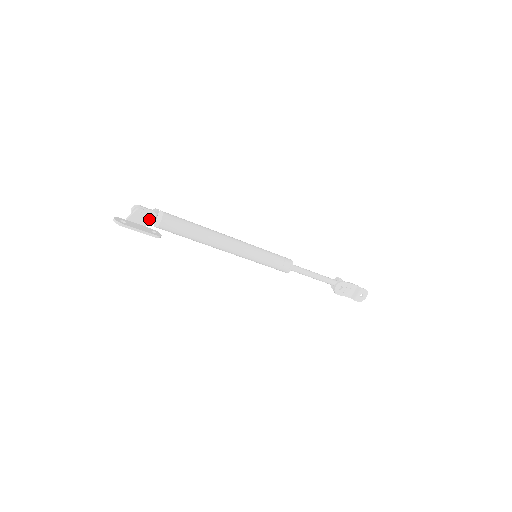
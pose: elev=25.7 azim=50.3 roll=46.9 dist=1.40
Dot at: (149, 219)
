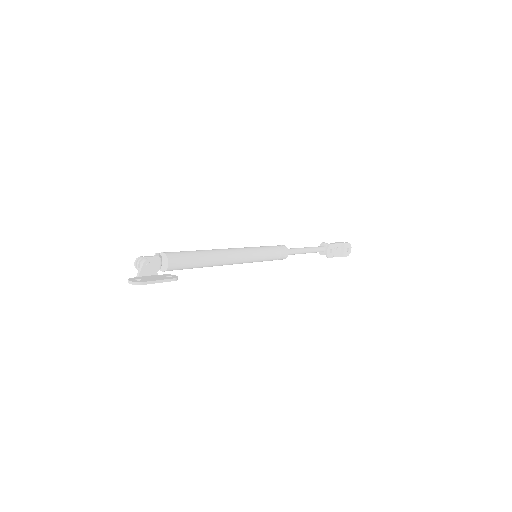
Dot at: (156, 266)
